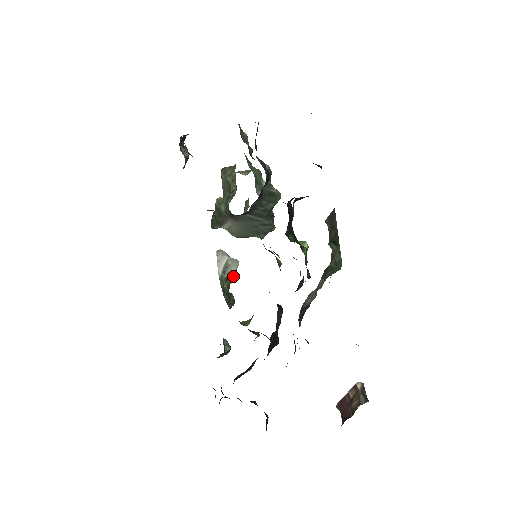
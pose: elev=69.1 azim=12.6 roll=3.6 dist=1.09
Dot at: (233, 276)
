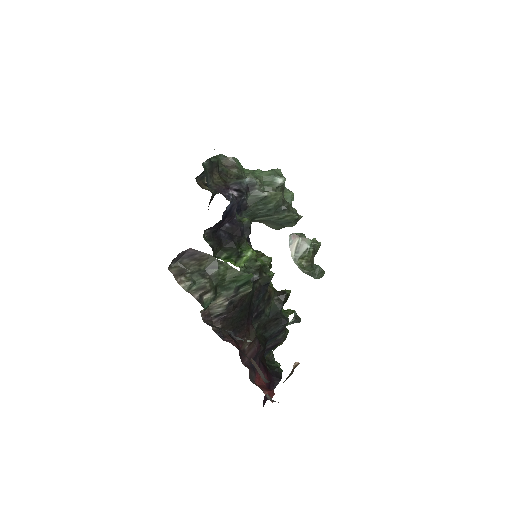
Dot at: (309, 252)
